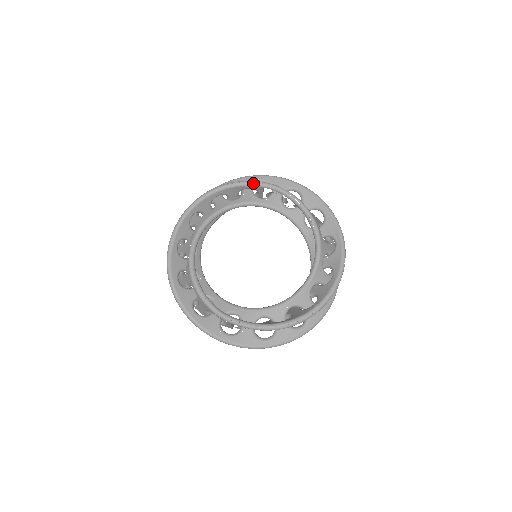
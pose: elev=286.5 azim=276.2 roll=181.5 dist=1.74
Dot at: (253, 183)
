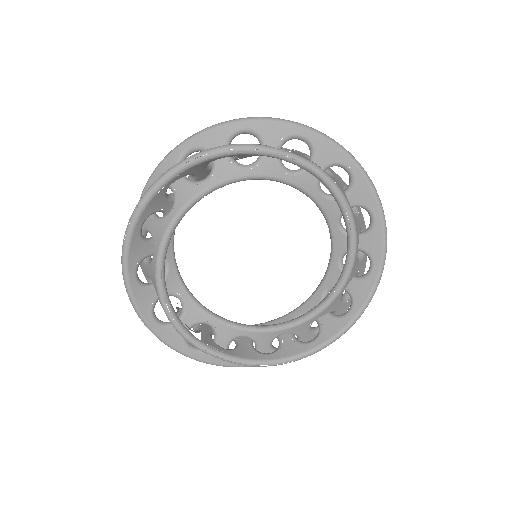
Dot at: (285, 157)
